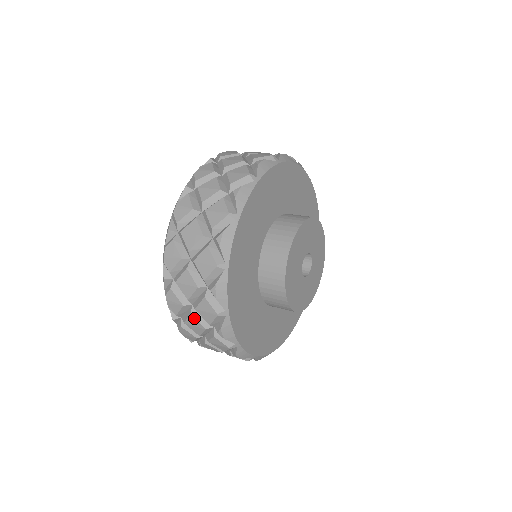
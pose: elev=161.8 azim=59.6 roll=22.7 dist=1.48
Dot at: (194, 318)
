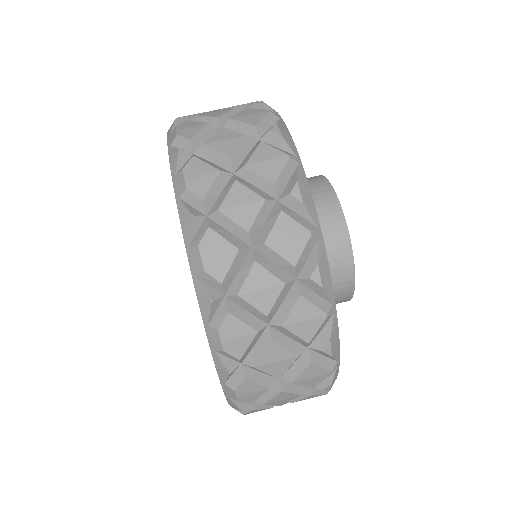
Dot at: occluded
